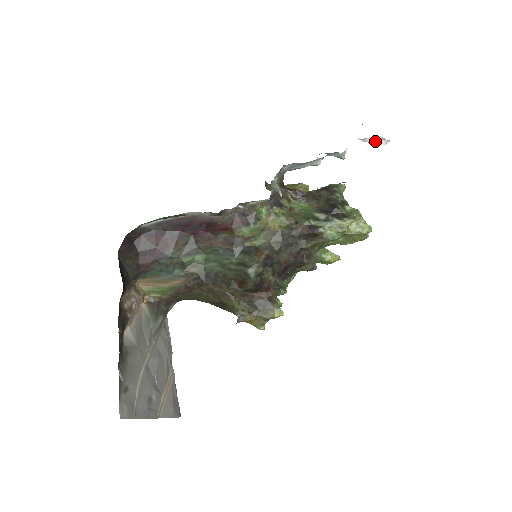
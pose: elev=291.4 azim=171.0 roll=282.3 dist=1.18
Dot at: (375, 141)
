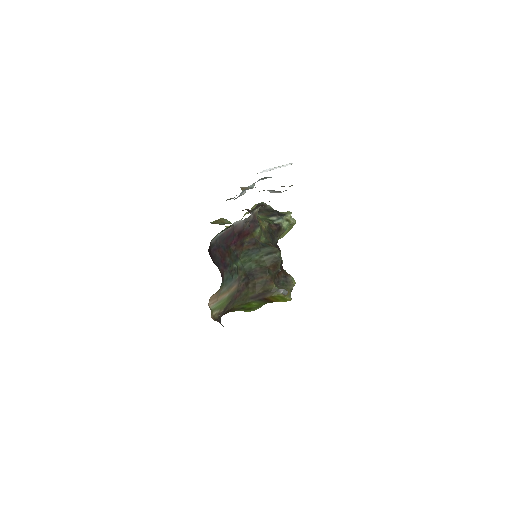
Dot at: (276, 168)
